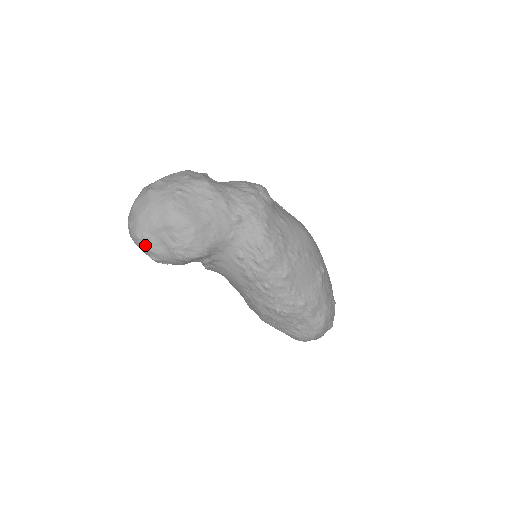
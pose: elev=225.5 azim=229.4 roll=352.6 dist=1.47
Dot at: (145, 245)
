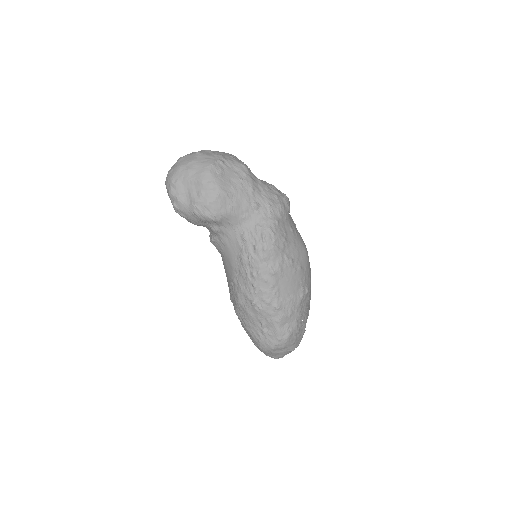
Dot at: (174, 190)
